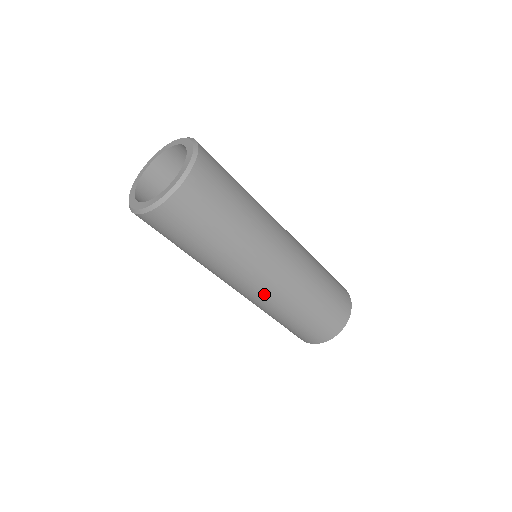
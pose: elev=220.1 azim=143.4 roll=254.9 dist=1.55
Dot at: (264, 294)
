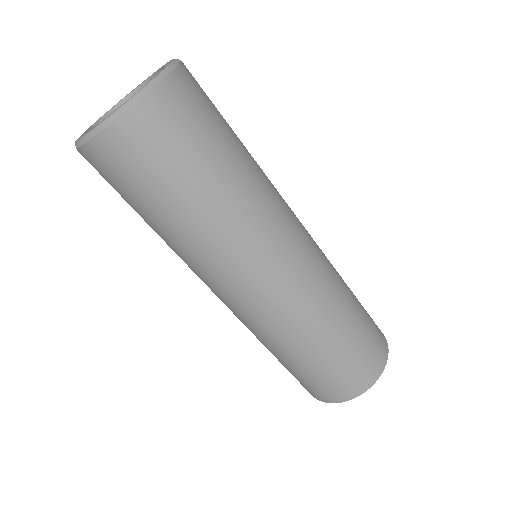
Dot at: (249, 310)
